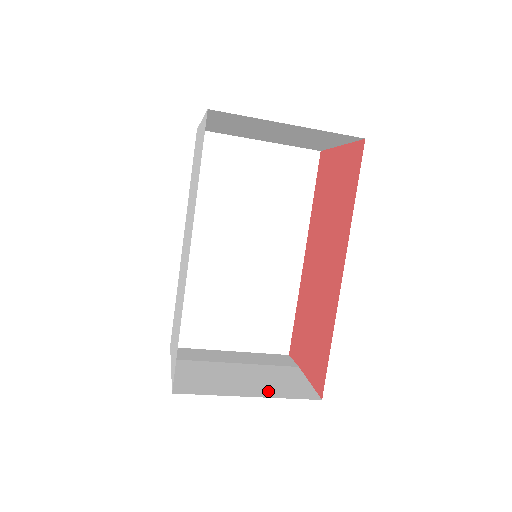
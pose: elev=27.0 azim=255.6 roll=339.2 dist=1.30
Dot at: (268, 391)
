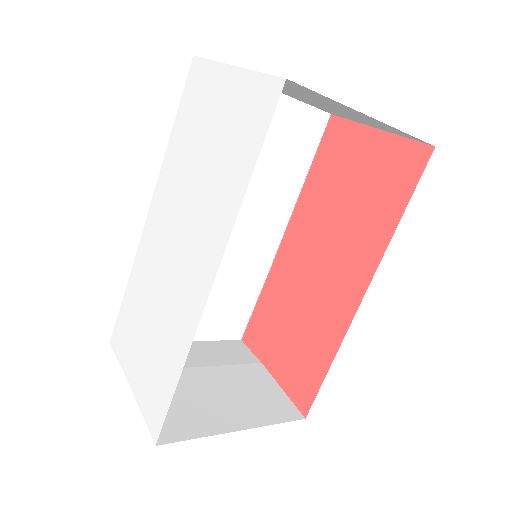
Dot at: (253, 415)
